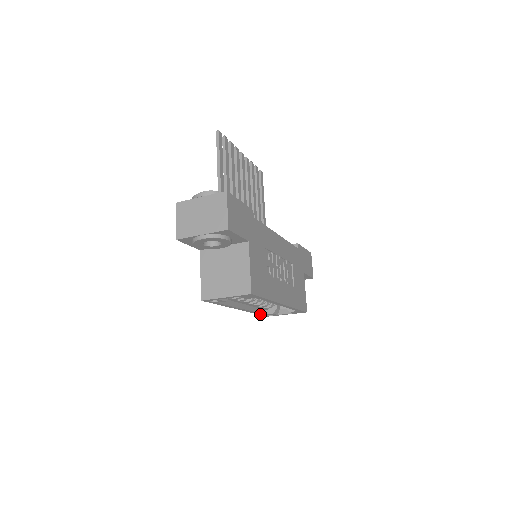
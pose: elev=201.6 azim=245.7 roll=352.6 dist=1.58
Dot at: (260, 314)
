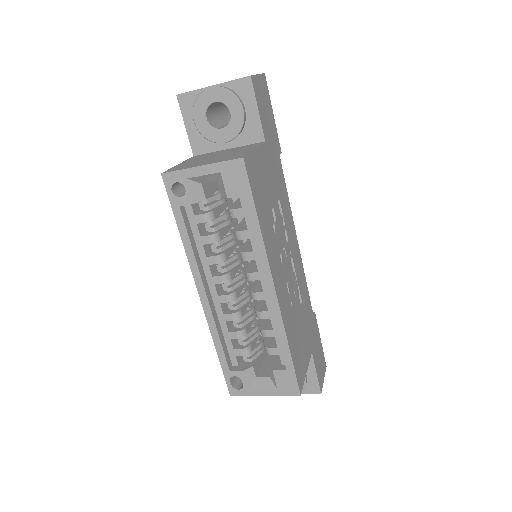
Dot at: (222, 364)
